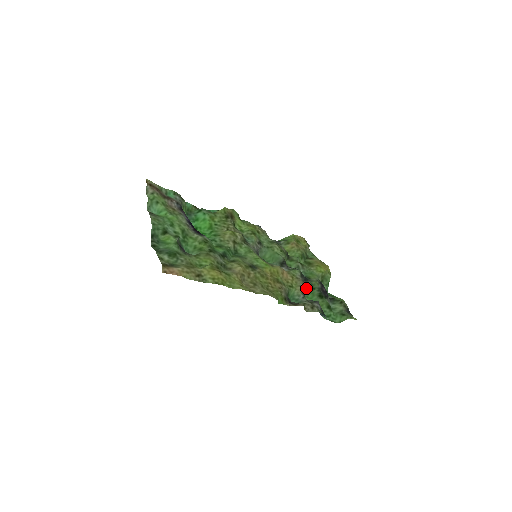
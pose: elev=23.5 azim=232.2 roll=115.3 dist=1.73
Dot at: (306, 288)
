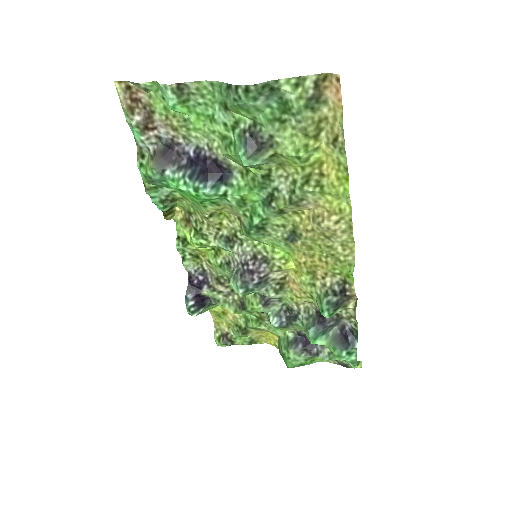
Dot at: (305, 323)
